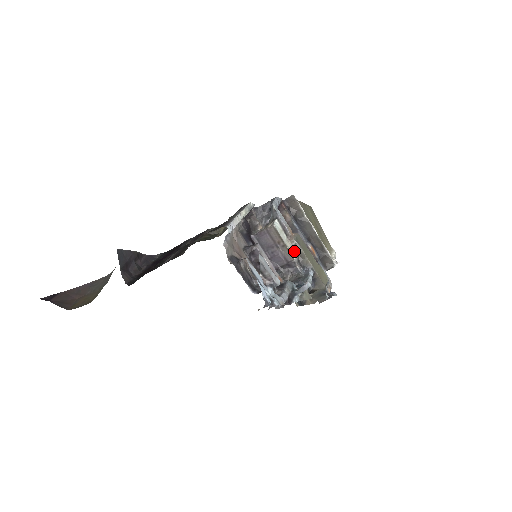
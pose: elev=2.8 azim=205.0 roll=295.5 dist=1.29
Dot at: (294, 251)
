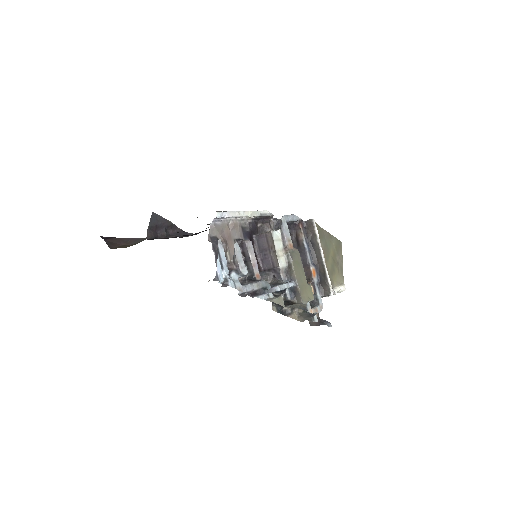
Dot at: (284, 261)
